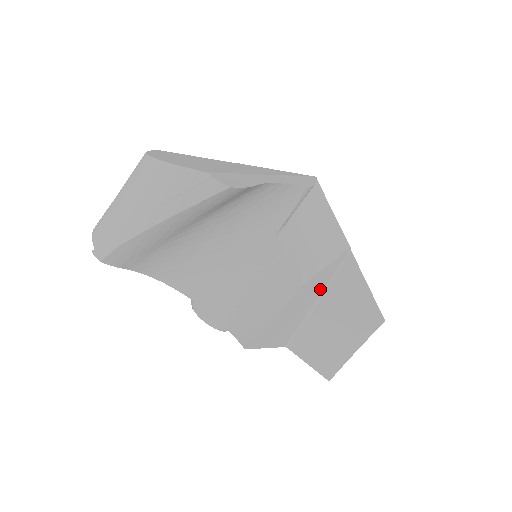
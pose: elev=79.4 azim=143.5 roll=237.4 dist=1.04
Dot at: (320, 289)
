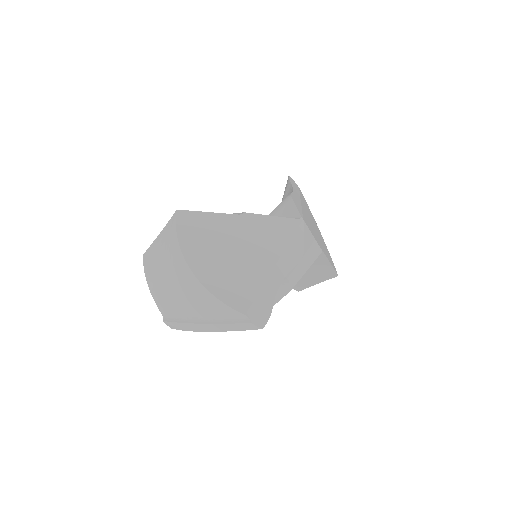
Dot at: occluded
